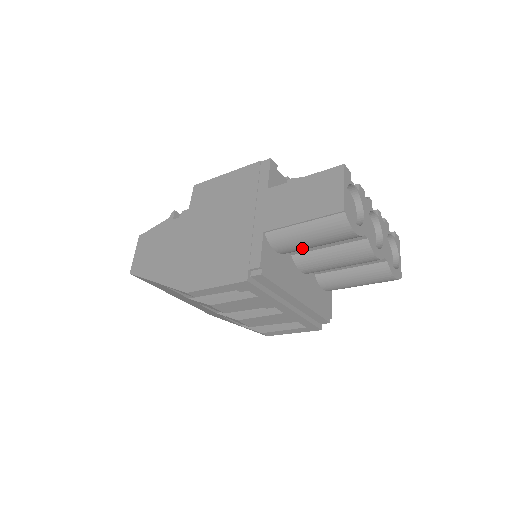
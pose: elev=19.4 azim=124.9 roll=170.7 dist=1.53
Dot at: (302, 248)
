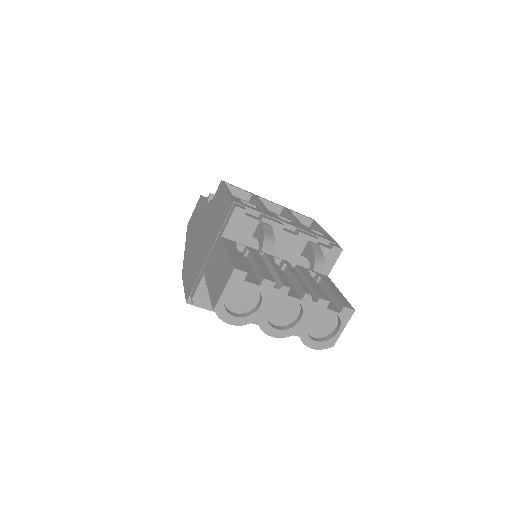
Dot at: occluded
